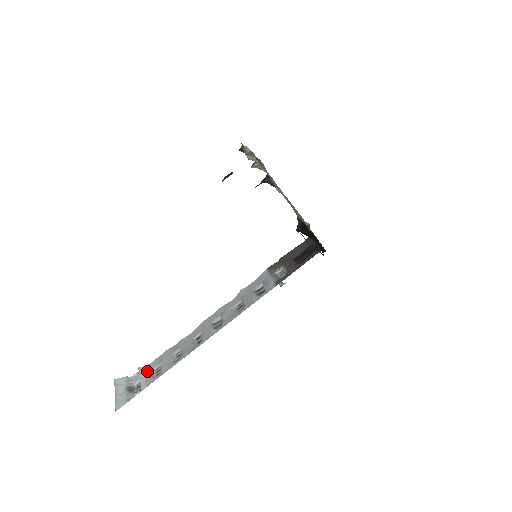
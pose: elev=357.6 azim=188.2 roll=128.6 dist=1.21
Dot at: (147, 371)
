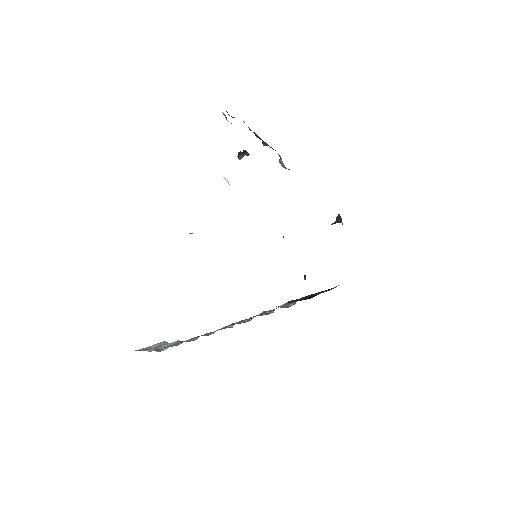
Dot at: (176, 343)
